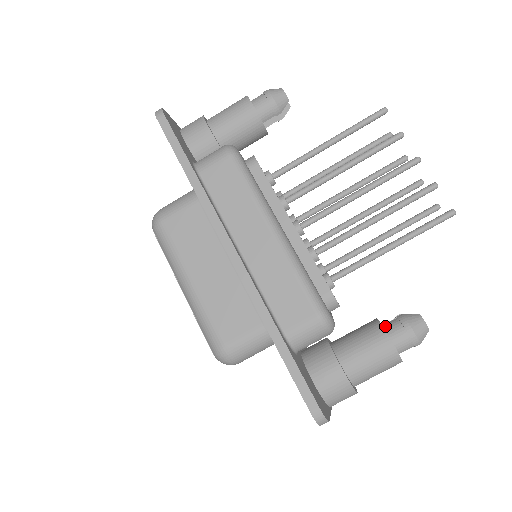
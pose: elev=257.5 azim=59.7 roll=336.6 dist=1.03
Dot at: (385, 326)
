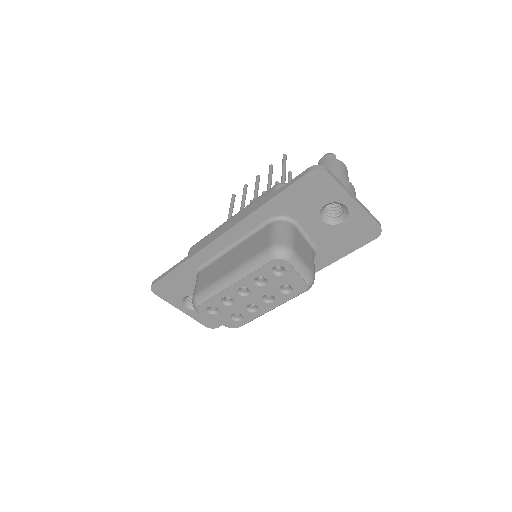
Dot at: occluded
